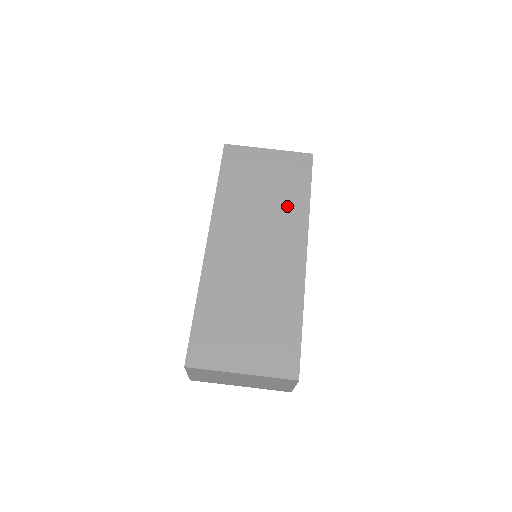
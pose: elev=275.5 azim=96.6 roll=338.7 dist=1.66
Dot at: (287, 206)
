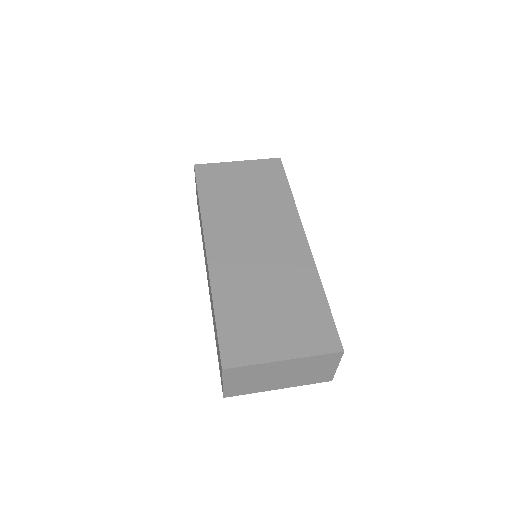
Dot at: (273, 203)
